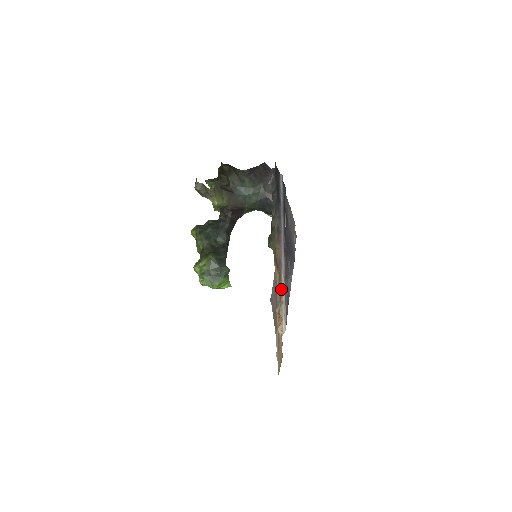
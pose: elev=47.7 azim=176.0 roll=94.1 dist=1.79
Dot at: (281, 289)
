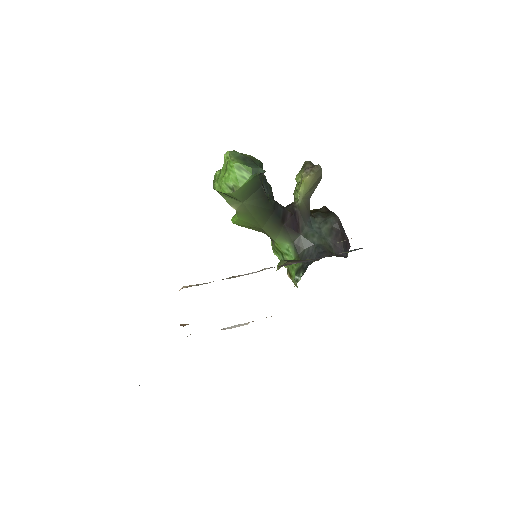
Dot at: occluded
